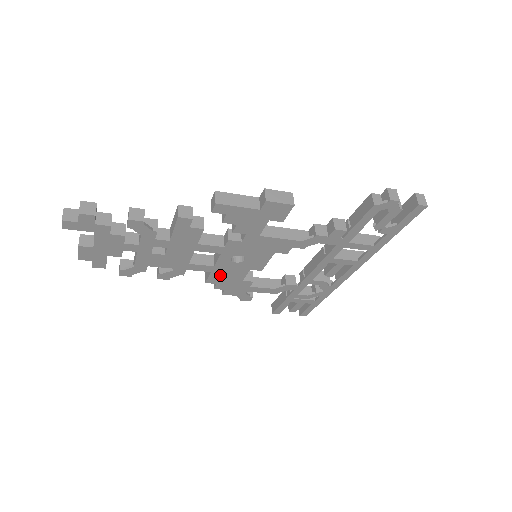
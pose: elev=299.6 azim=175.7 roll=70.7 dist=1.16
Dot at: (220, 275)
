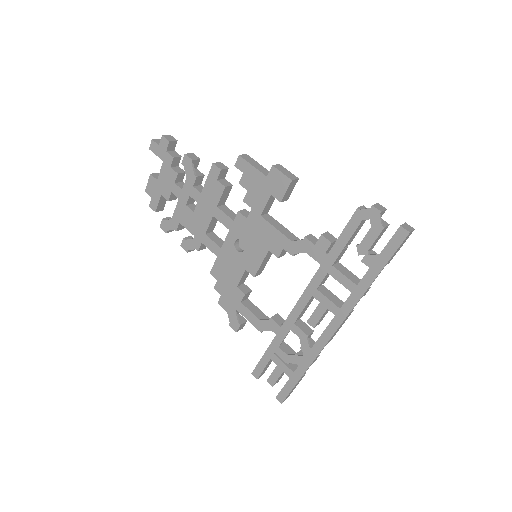
Dot at: (223, 266)
